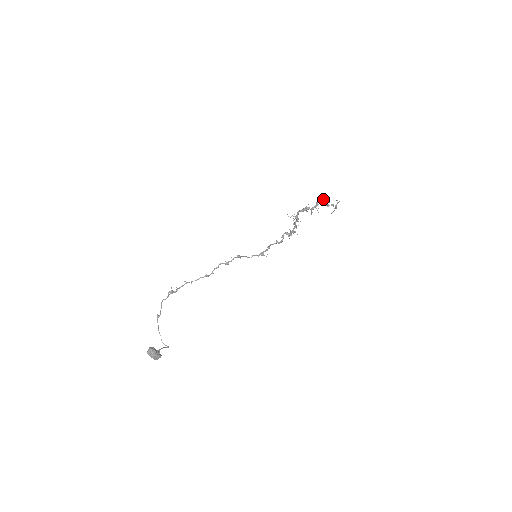
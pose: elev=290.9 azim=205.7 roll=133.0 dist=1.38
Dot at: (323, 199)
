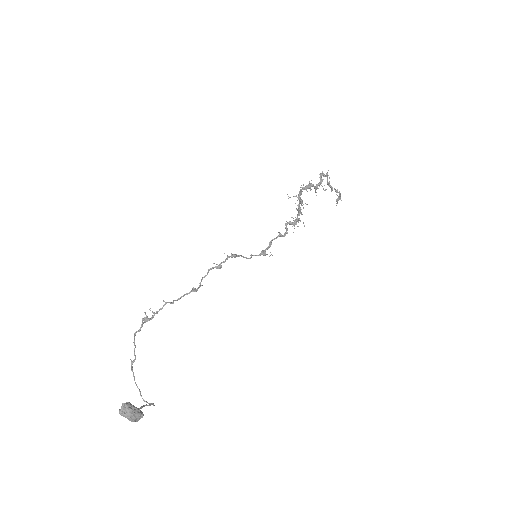
Dot at: (326, 176)
